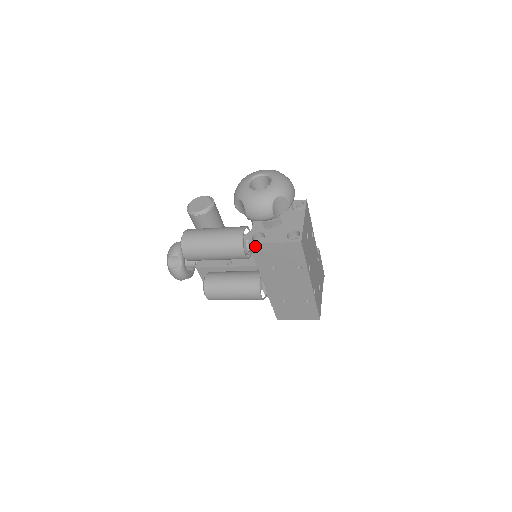
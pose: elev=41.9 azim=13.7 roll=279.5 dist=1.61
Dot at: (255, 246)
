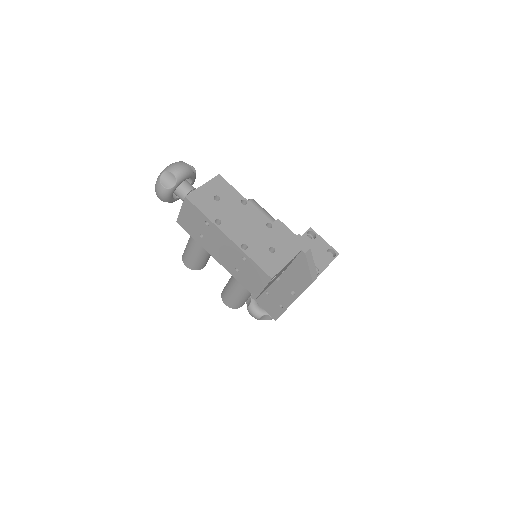
Dot at: (179, 221)
